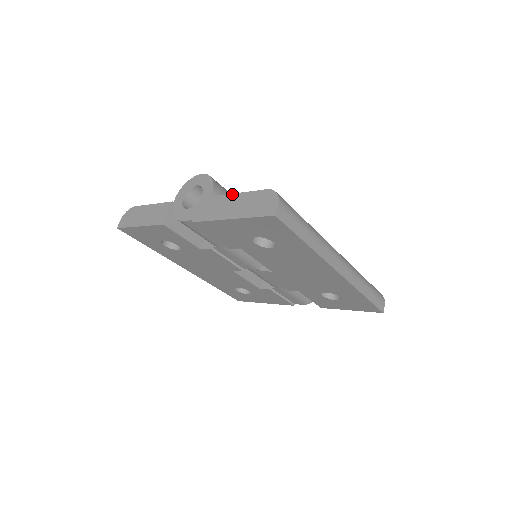
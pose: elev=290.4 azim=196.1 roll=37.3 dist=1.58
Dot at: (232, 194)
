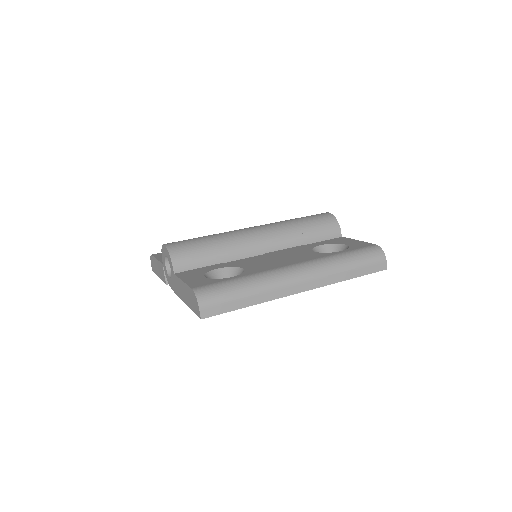
Dot at: (180, 280)
